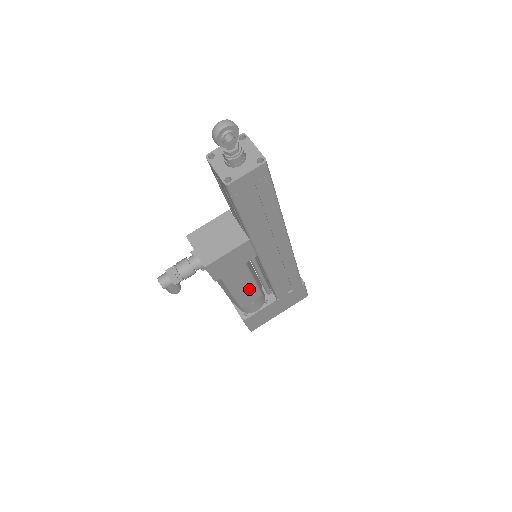
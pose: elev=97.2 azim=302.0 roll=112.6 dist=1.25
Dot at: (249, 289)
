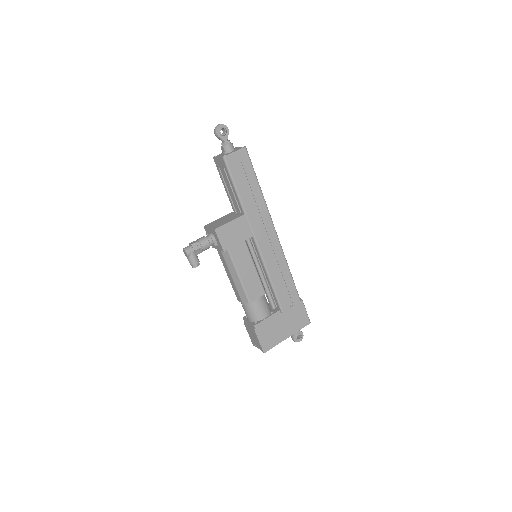
Dot at: (253, 278)
